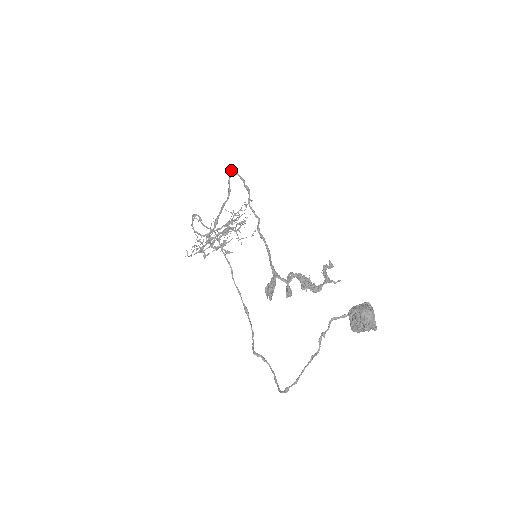
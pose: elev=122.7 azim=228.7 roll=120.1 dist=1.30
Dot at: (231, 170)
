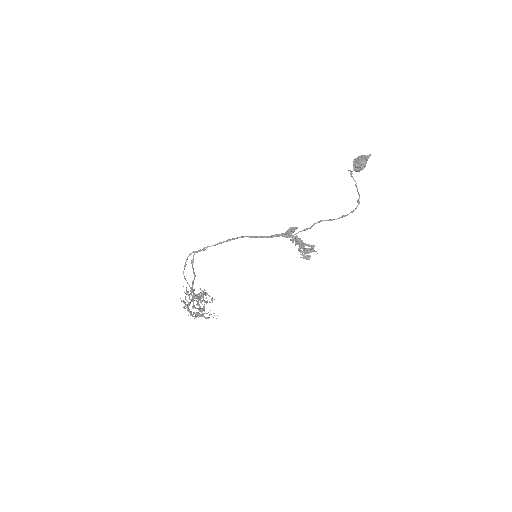
Dot at: (193, 258)
